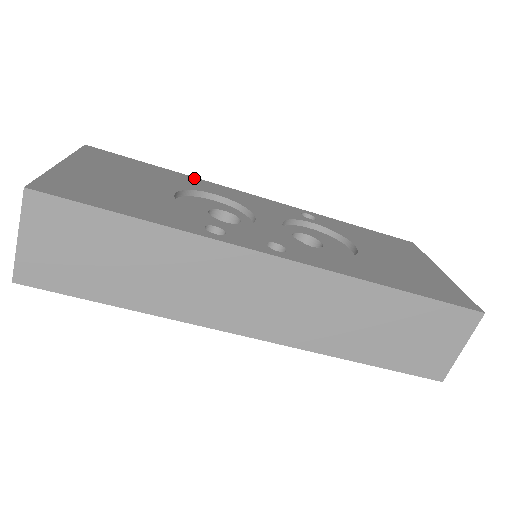
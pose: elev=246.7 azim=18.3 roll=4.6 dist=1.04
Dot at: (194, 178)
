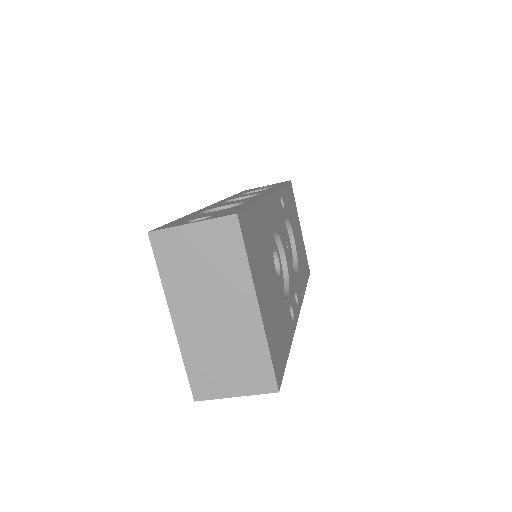
Dot at: (263, 202)
